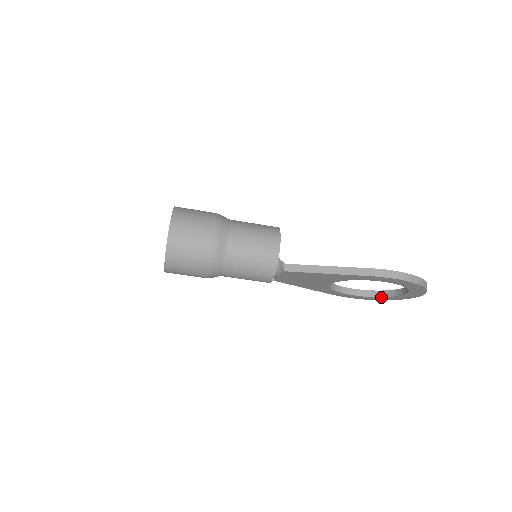
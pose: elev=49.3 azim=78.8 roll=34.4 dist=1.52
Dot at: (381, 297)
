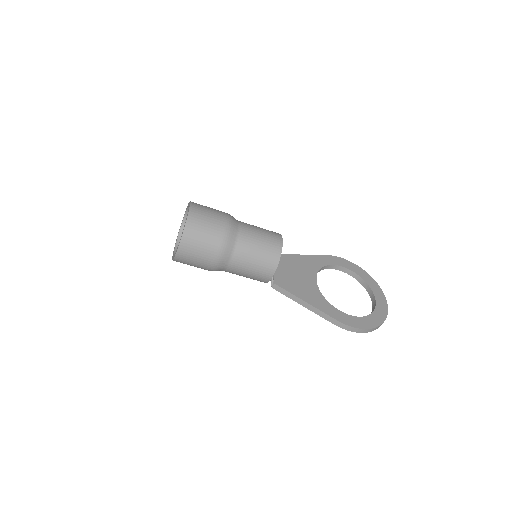
Dot at: (360, 282)
